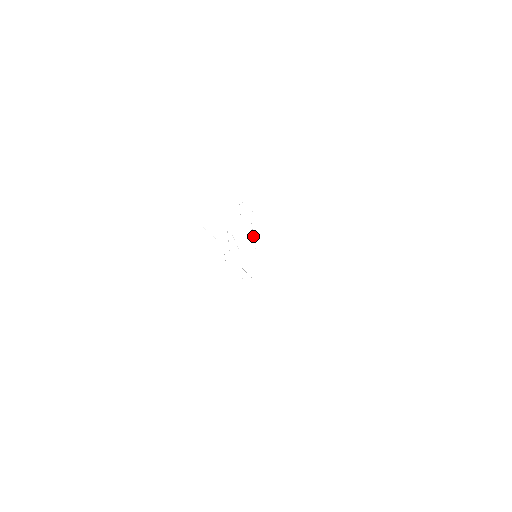
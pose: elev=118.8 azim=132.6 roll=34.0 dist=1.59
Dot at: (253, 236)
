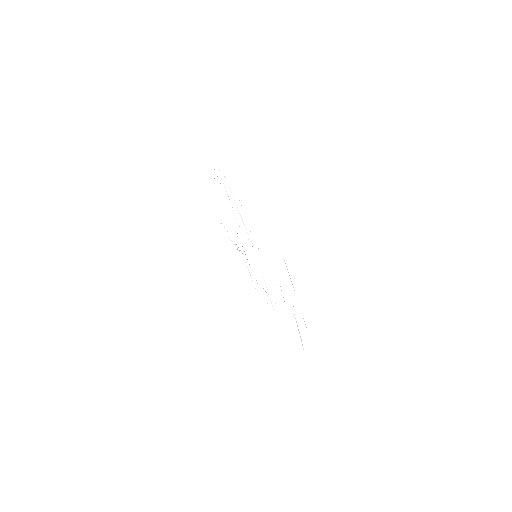
Dot at: (243, 223)
